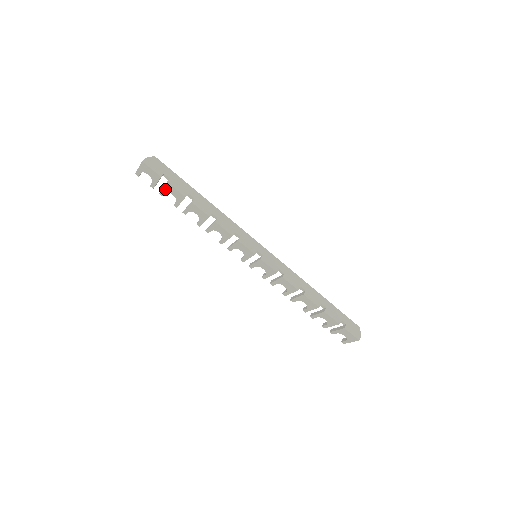
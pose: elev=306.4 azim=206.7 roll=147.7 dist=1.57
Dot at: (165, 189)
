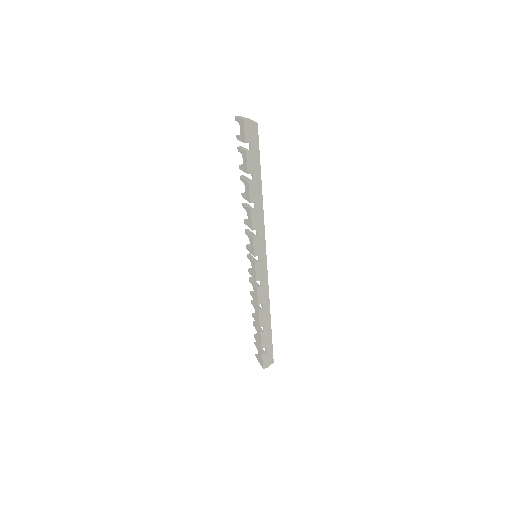
Dot at: (242, 151)
